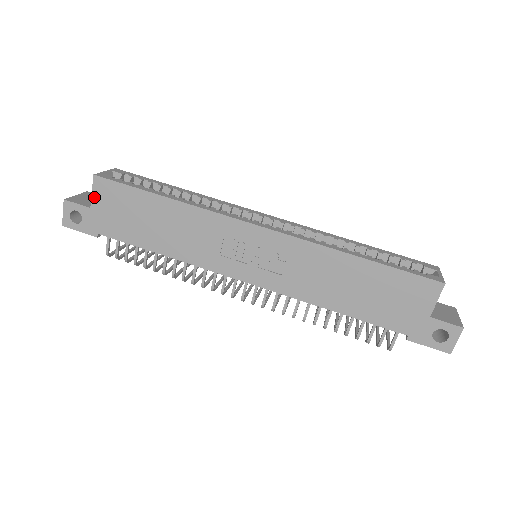
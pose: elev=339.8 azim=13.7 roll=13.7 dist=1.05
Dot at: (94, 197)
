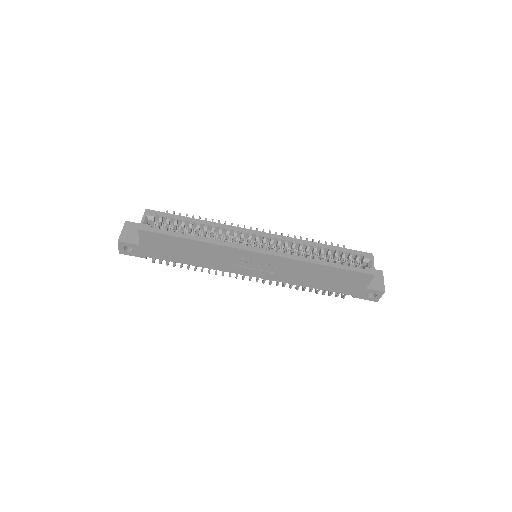
Dot at: (141, 240)
